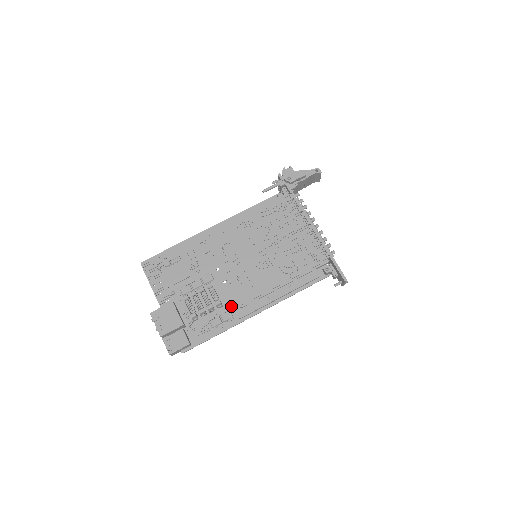
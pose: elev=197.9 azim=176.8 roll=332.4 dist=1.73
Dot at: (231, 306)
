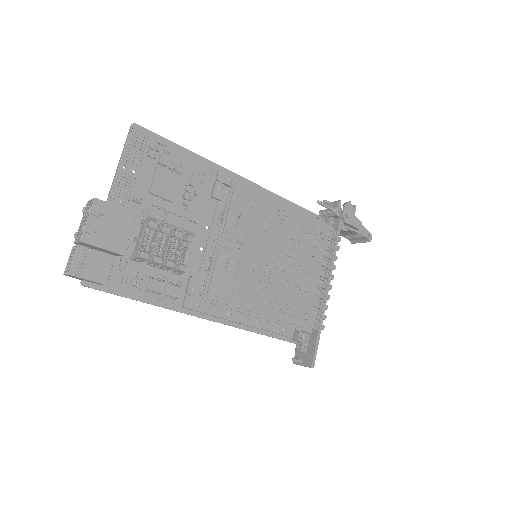
Dot at: (186, 283)
